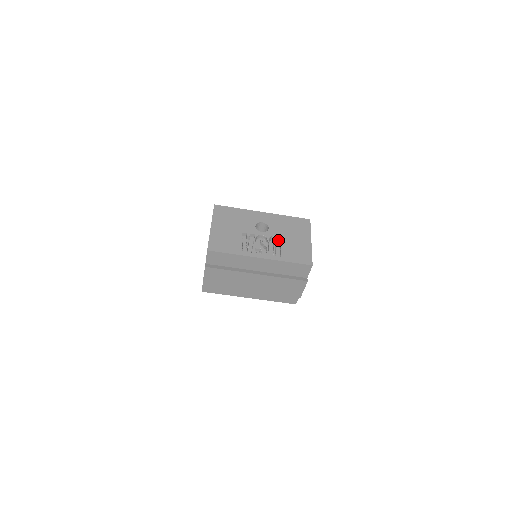
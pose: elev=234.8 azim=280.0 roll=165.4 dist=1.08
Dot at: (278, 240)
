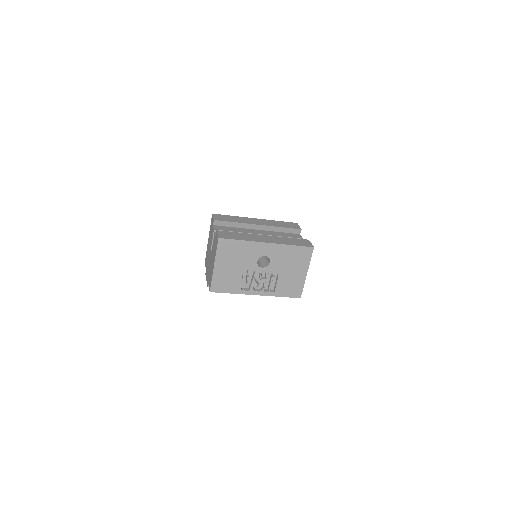
Dot at: (276, 272)
